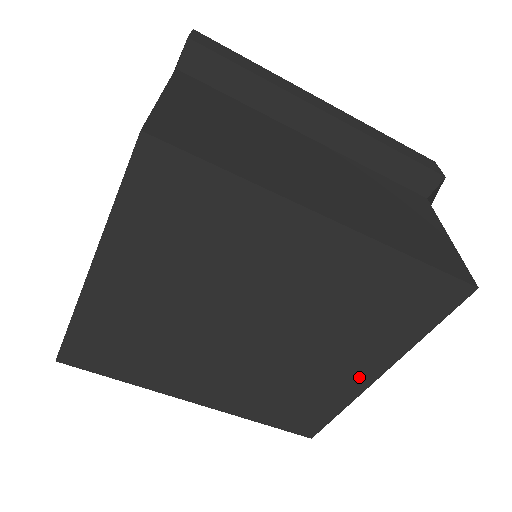
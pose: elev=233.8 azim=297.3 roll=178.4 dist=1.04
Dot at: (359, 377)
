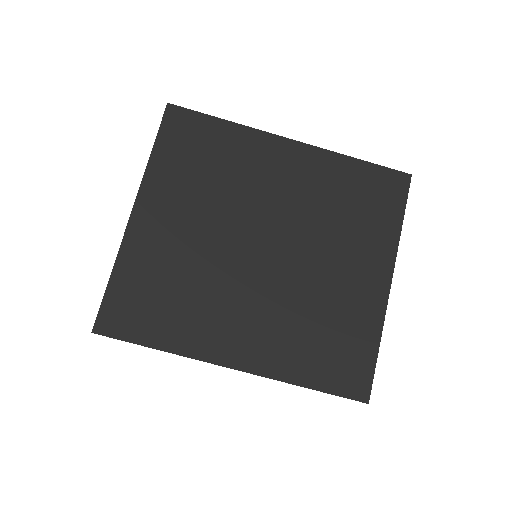
Dot at: (374, 289)
